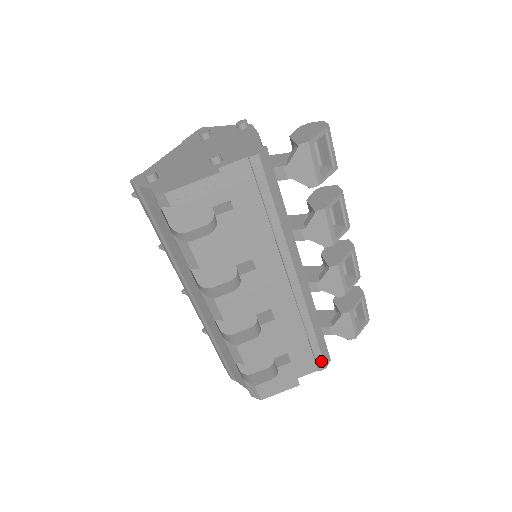
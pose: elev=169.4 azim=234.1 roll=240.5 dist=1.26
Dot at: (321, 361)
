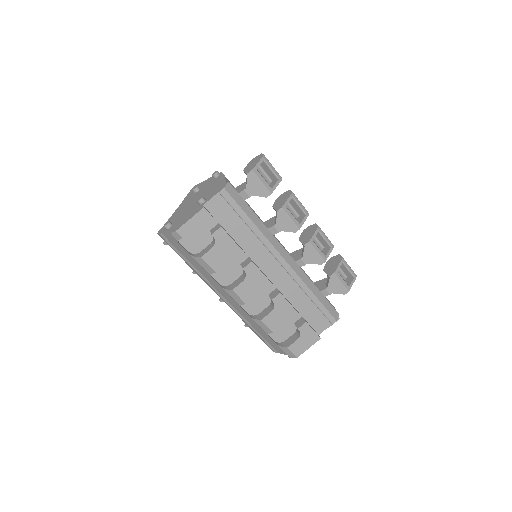
Dot at: (330, 316)
